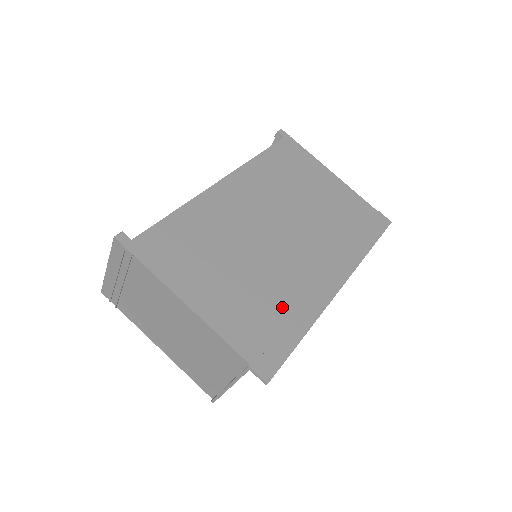
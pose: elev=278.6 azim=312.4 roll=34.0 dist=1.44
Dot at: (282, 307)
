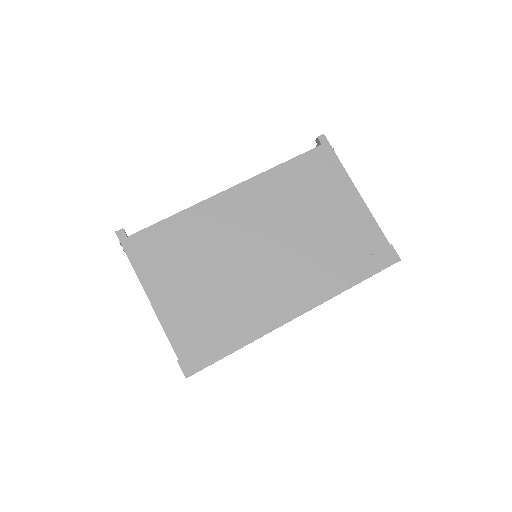
Dot at: (229, 321)
